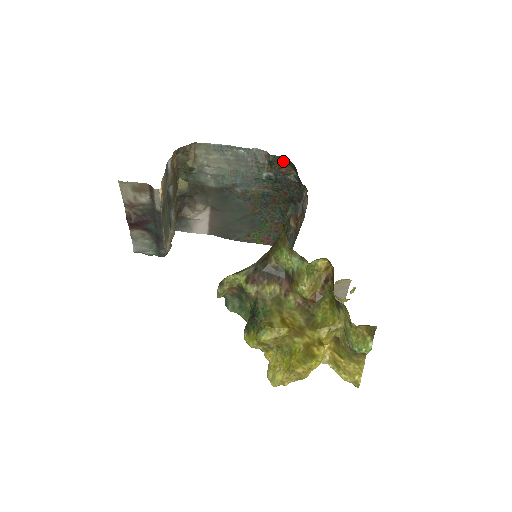
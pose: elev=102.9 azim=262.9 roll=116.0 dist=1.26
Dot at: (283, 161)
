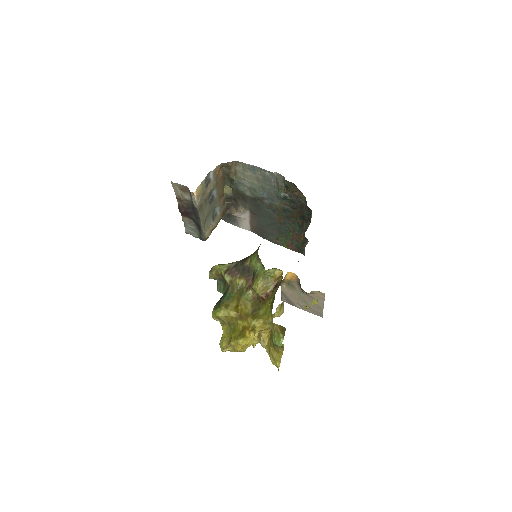
Dot at: (295, 187)
